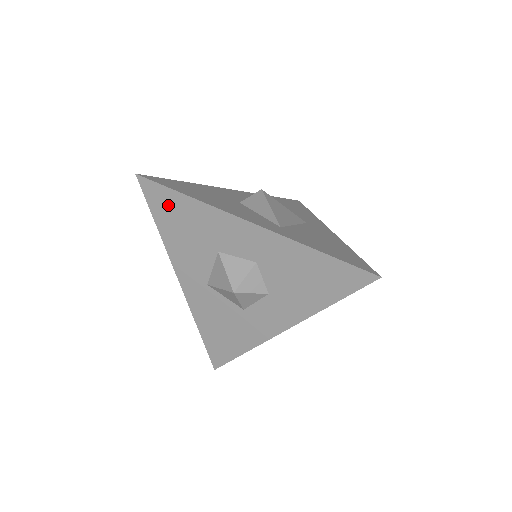
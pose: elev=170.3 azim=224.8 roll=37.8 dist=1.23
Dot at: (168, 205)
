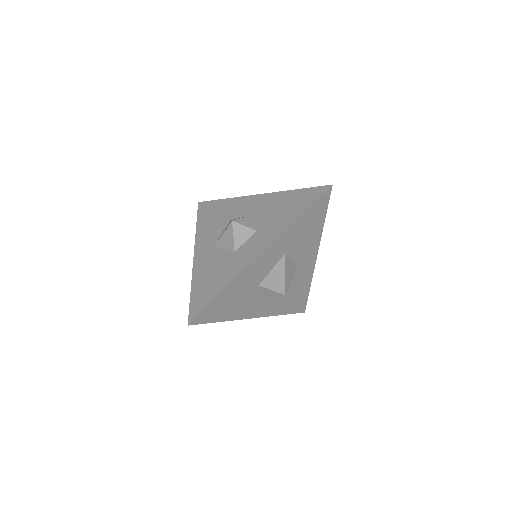
Dot at: (210, 209)
